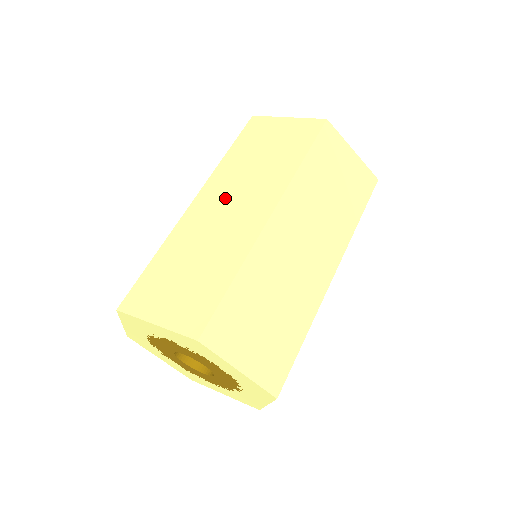
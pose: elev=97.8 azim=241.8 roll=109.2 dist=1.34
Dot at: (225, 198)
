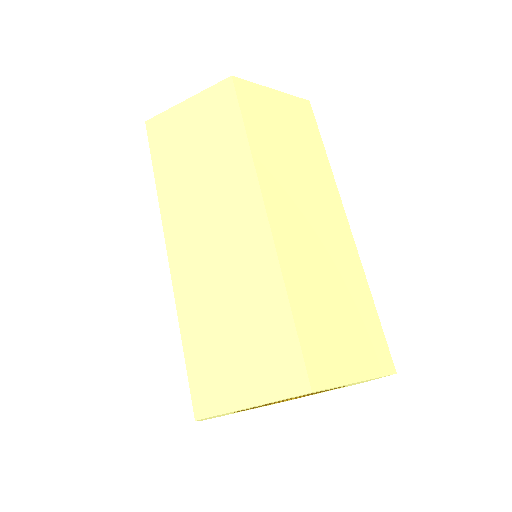
Dot at: (200, 229)
